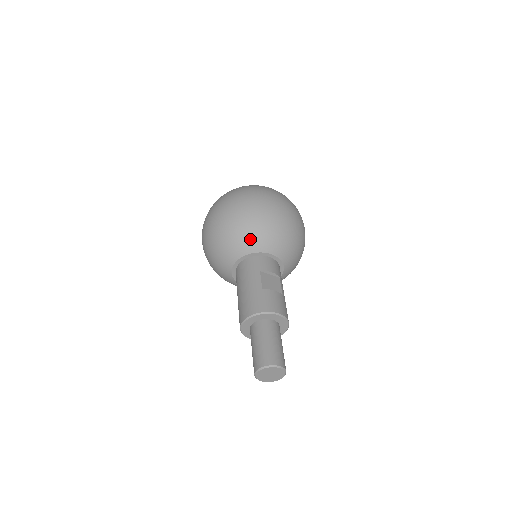
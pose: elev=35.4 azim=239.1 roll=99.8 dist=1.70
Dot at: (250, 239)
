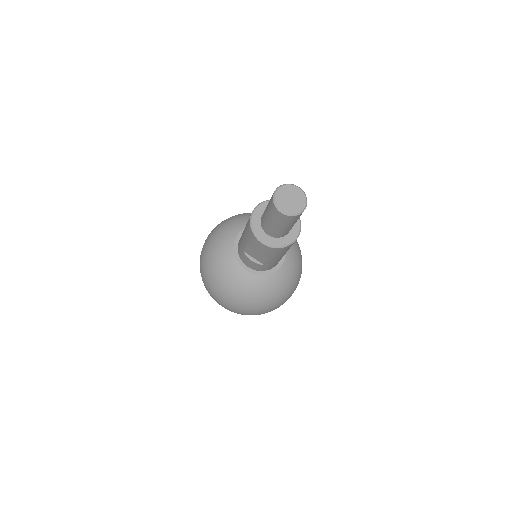
Dot at: occluded
